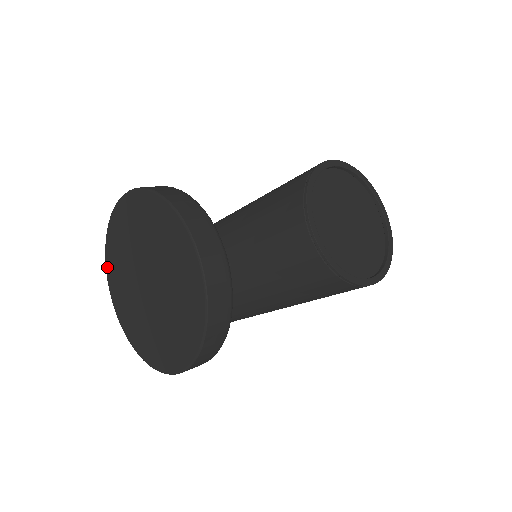
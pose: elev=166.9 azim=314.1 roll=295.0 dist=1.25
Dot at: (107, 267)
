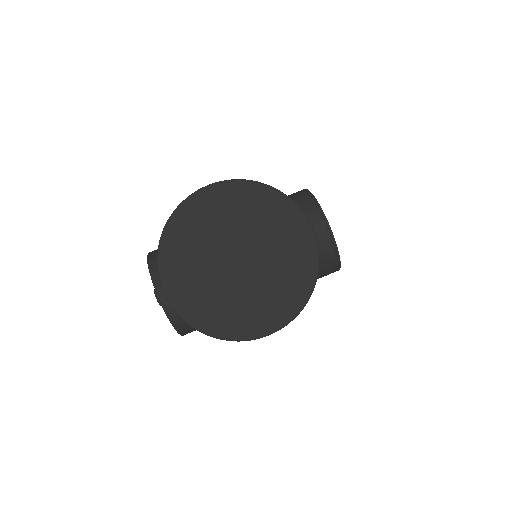
Dot at: (161, 256)
